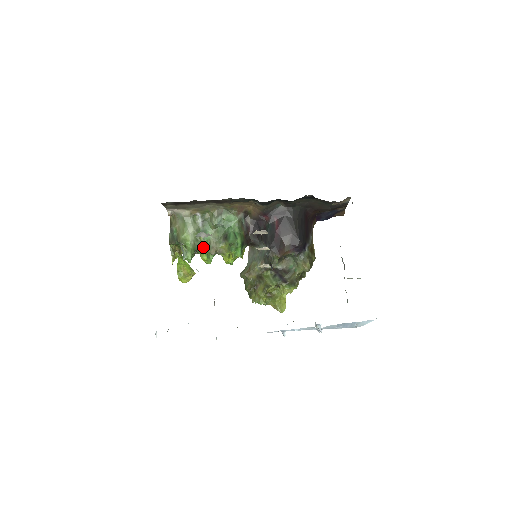
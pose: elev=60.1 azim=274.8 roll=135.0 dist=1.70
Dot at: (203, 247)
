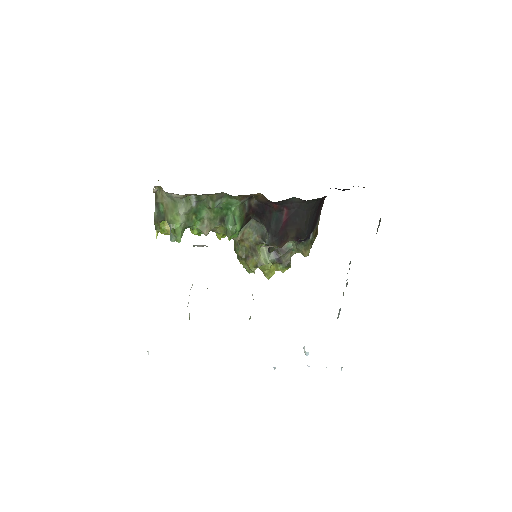
Dot at: (194, 225)
